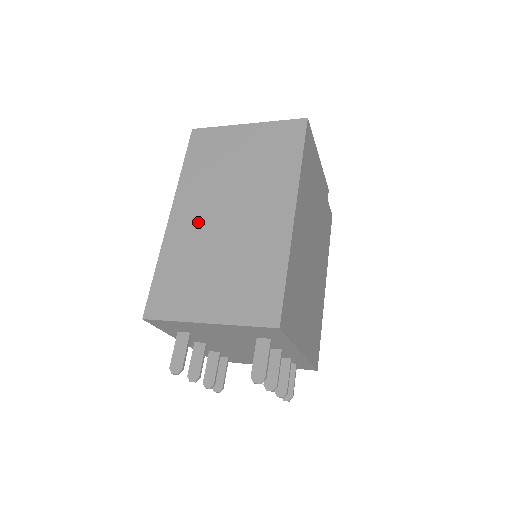
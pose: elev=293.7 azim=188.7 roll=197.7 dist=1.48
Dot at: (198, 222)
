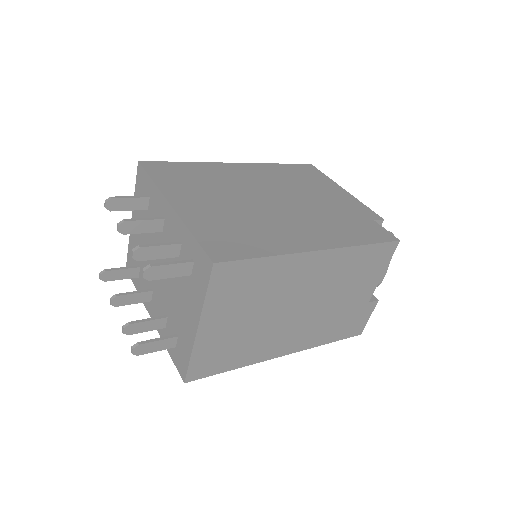
Dot at: occluded
